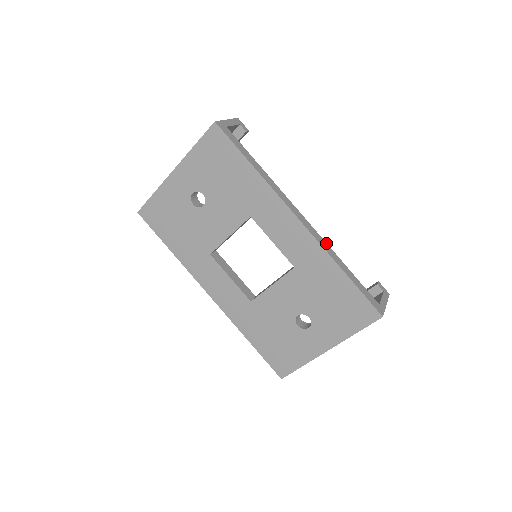
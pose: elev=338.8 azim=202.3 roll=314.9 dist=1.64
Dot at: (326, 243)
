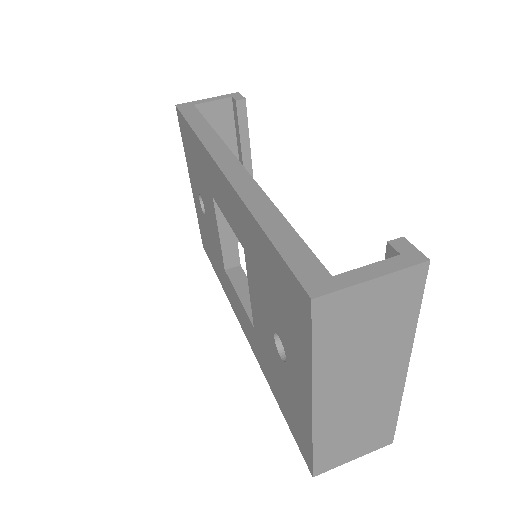
Dot at: (260, 189)
